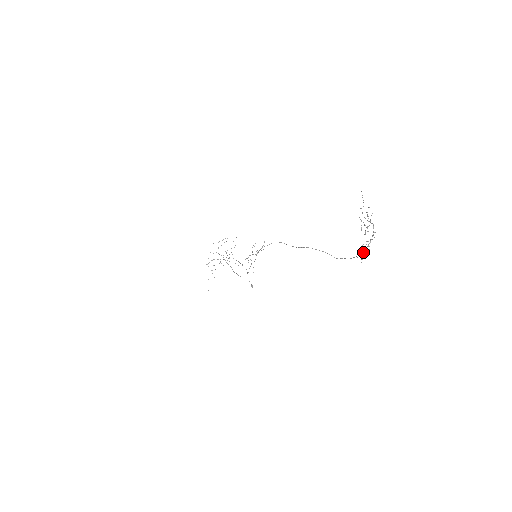
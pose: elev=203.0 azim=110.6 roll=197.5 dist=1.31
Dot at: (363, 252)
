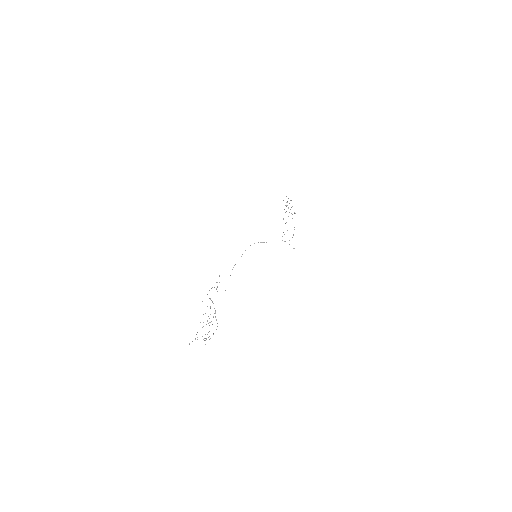
Dot at: (206, 338)
